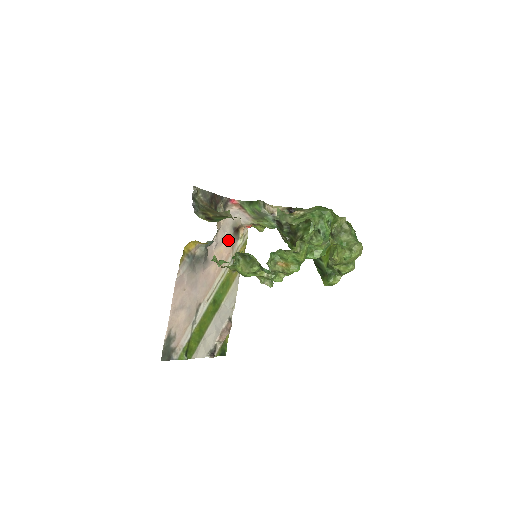
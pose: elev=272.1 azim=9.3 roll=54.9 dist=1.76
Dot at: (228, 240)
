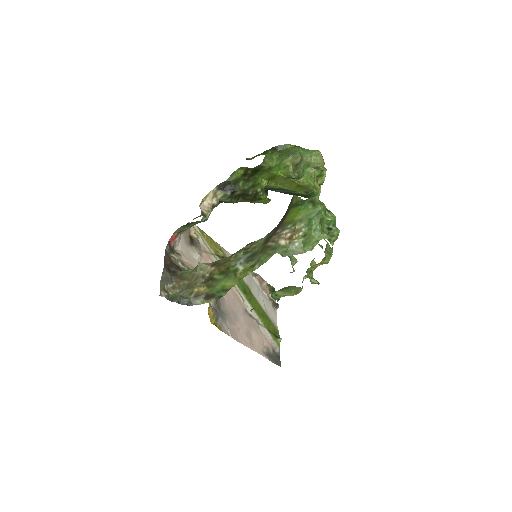
Dot at: (201, 257)
